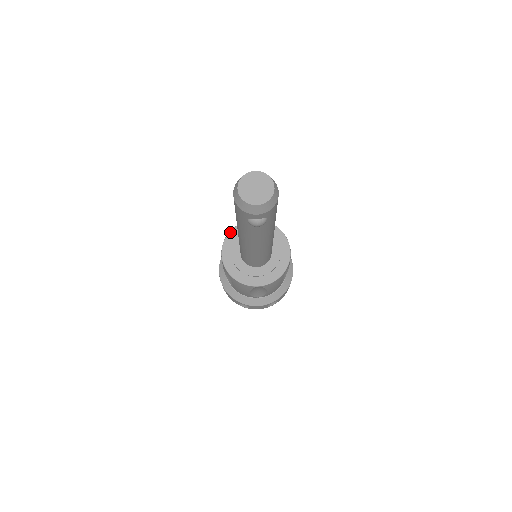
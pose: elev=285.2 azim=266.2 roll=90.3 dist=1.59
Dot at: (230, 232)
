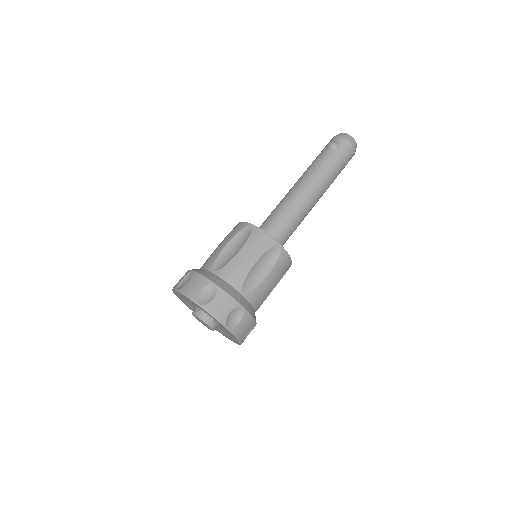
Dot at: occluded
